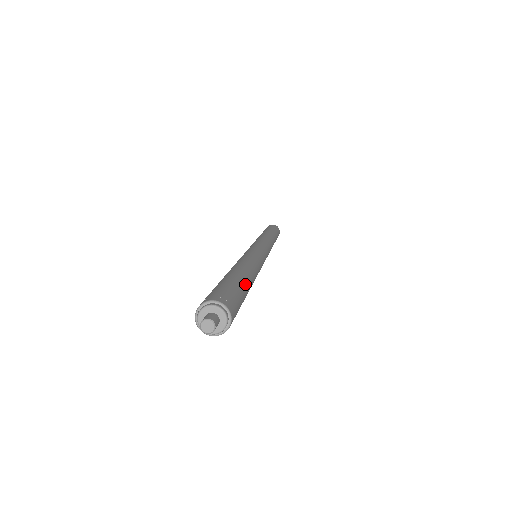
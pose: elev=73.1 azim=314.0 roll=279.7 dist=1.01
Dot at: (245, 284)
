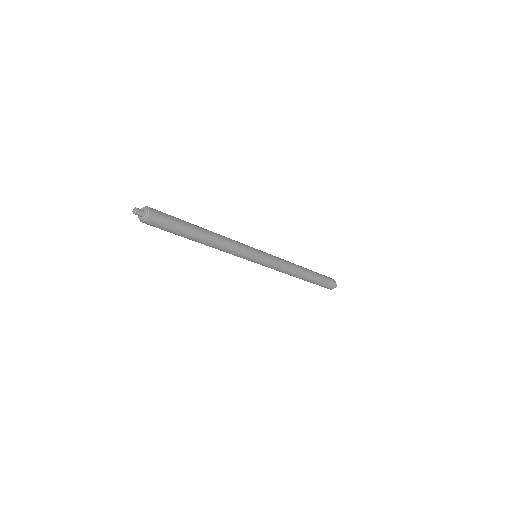
Dot at: (189, 224)
